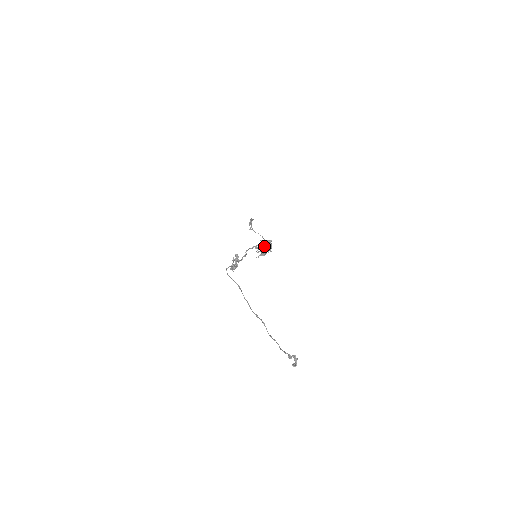
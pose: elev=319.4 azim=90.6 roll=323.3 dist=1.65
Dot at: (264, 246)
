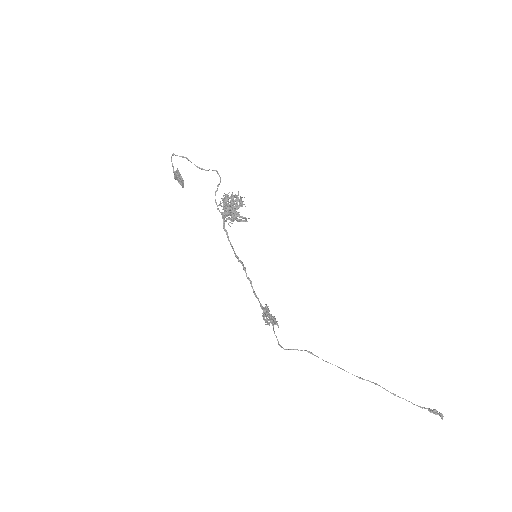
Dot at: occluded
